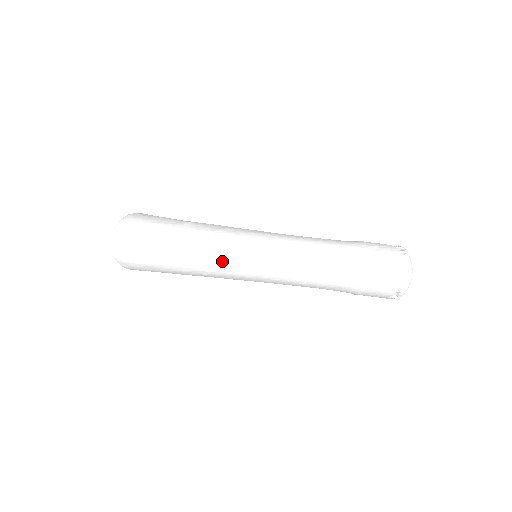
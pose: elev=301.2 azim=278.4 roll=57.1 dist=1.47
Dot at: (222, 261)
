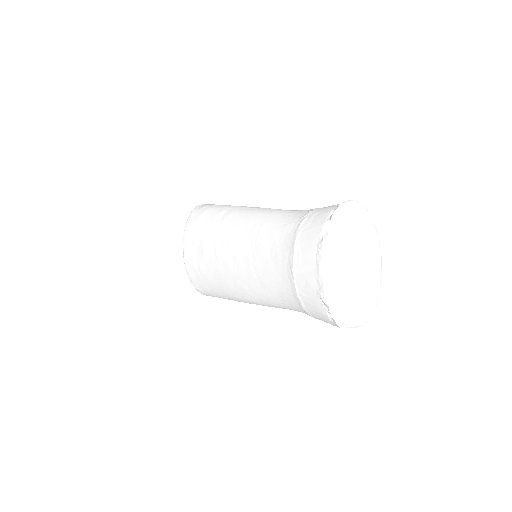
Dot at: (234, 209)
